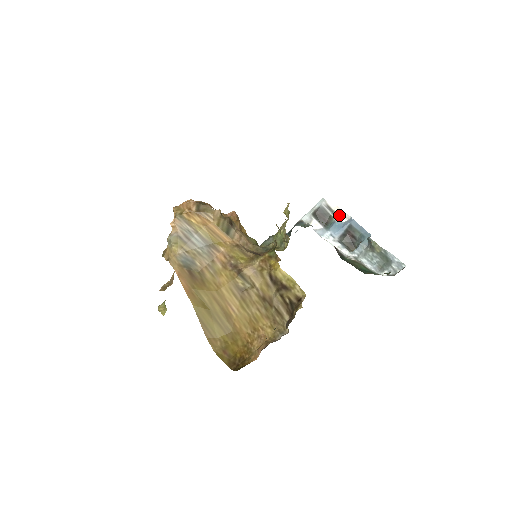
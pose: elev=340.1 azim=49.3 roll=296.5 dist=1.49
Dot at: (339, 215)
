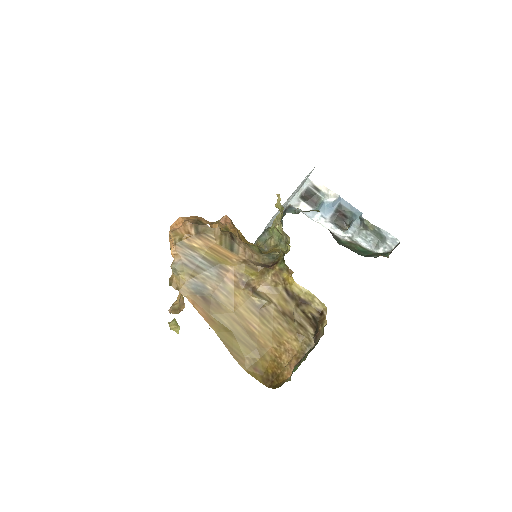
Dot at: (327, 194)
